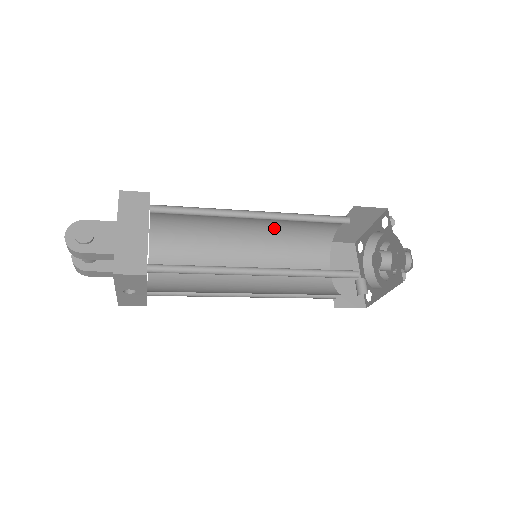
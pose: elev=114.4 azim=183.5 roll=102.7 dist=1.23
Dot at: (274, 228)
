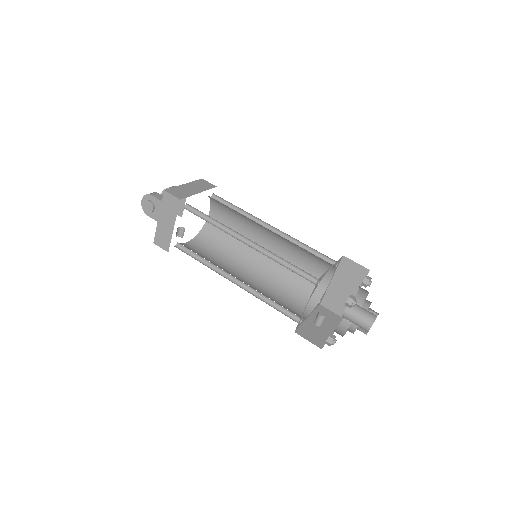
Dot at: occluded
